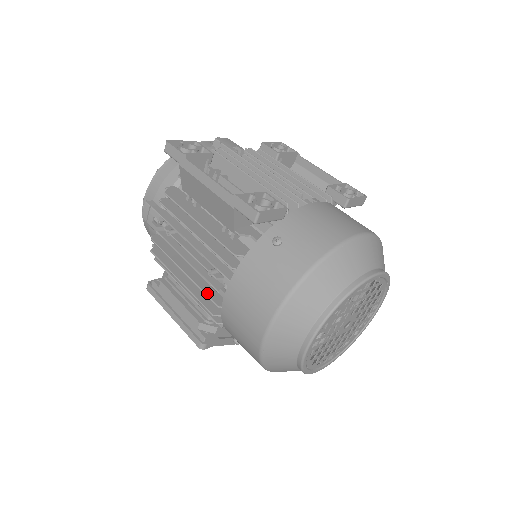
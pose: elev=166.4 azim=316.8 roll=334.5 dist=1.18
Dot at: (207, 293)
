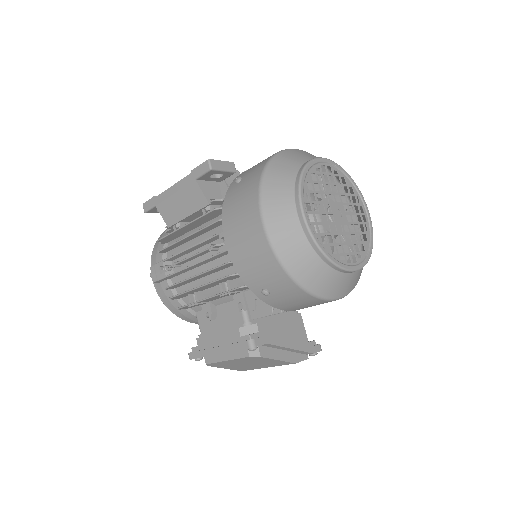
Dot at: (217, 266)
